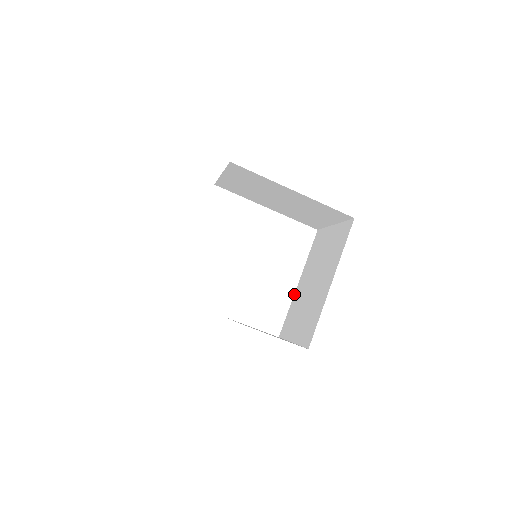
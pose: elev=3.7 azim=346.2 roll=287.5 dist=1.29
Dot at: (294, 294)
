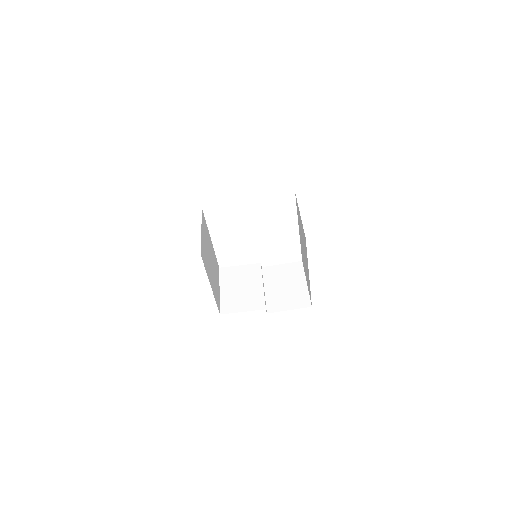
Dot at: occluded
